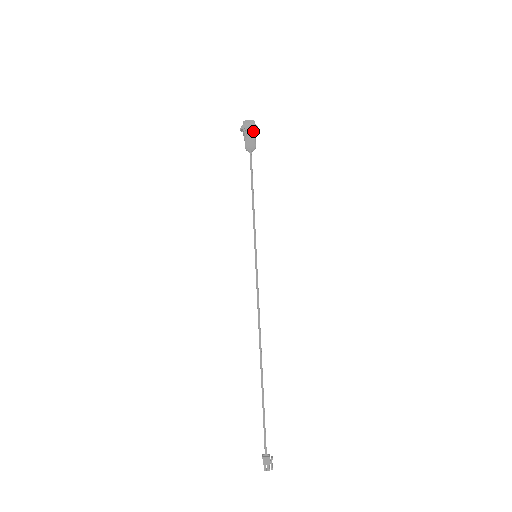
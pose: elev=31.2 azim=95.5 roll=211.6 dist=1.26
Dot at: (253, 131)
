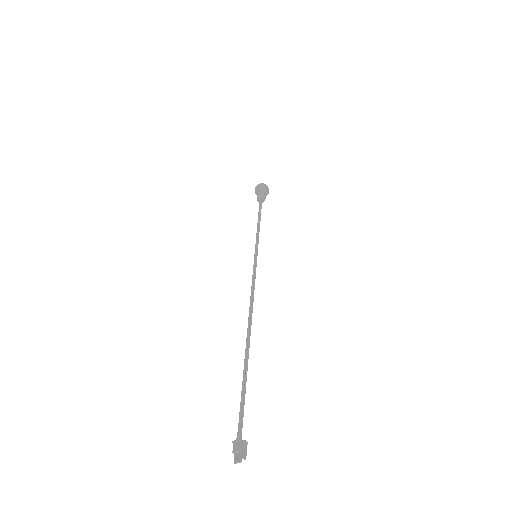
Dot at: (262, 188)
